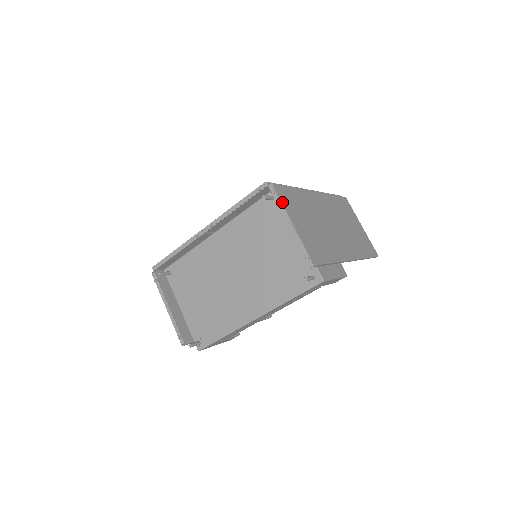
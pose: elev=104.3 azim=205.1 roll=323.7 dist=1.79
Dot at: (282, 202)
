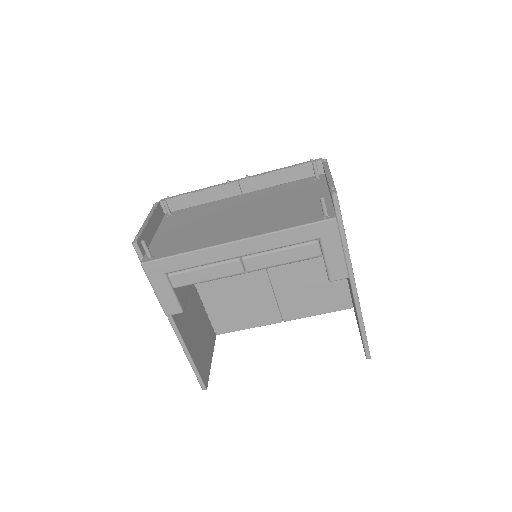
Dot at: occluded
